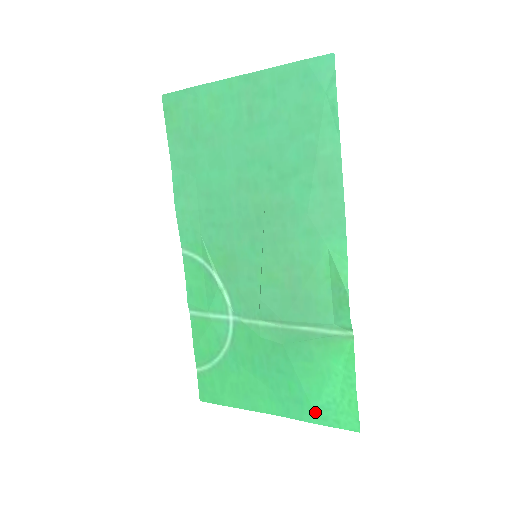
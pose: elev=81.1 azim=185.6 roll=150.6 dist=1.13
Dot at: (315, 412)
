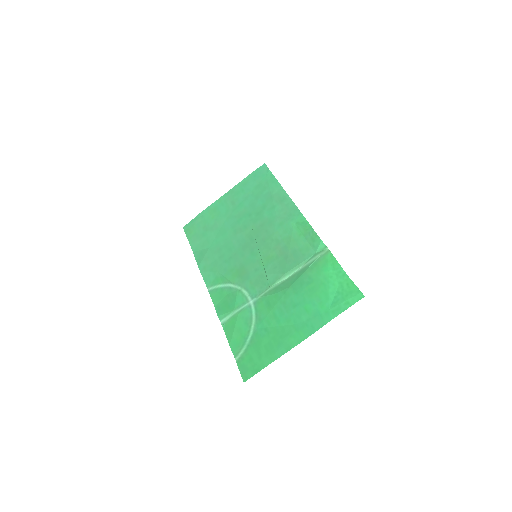
Dot at: (330, 310)
